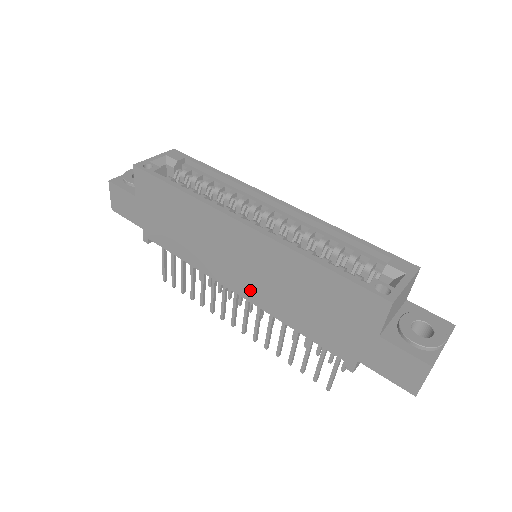
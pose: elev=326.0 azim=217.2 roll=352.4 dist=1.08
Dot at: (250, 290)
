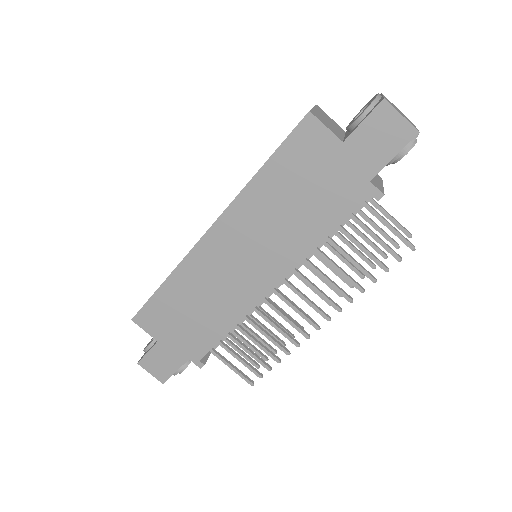
Dot at: (273, 268)
